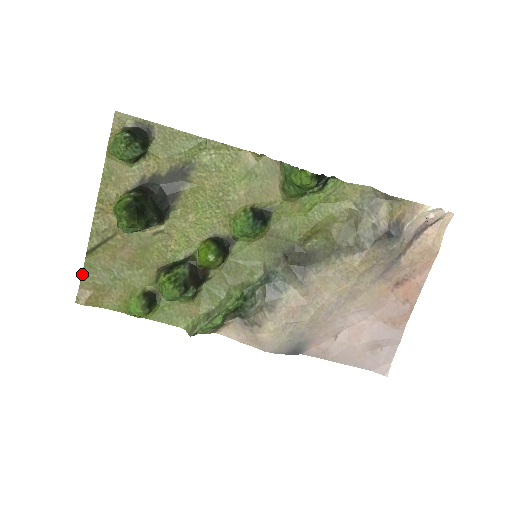
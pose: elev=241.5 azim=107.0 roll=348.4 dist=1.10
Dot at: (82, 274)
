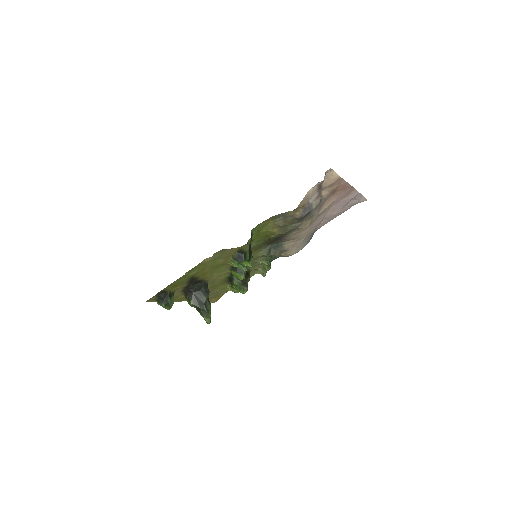
Dot at: occluded
